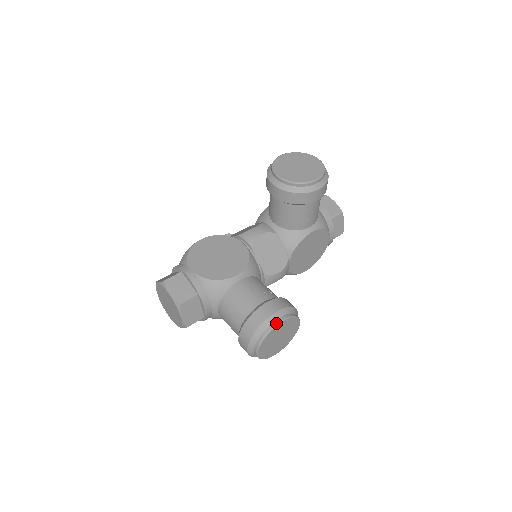
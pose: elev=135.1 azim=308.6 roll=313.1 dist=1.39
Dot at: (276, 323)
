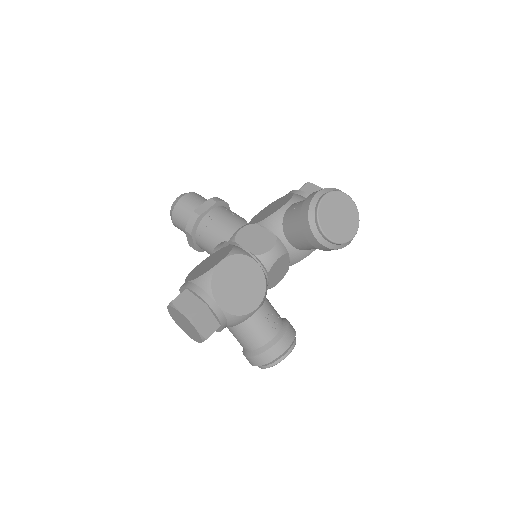
Dot at: (286, 356)
